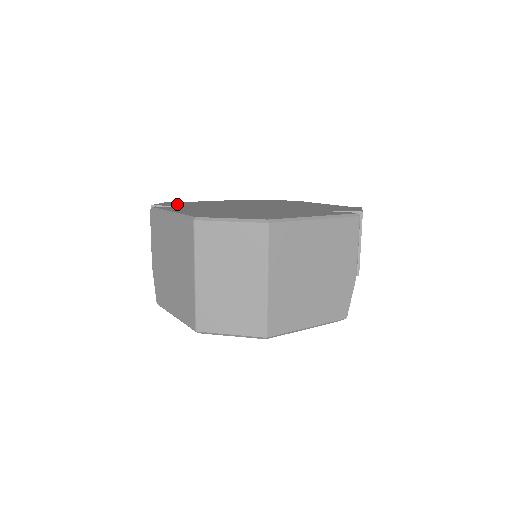
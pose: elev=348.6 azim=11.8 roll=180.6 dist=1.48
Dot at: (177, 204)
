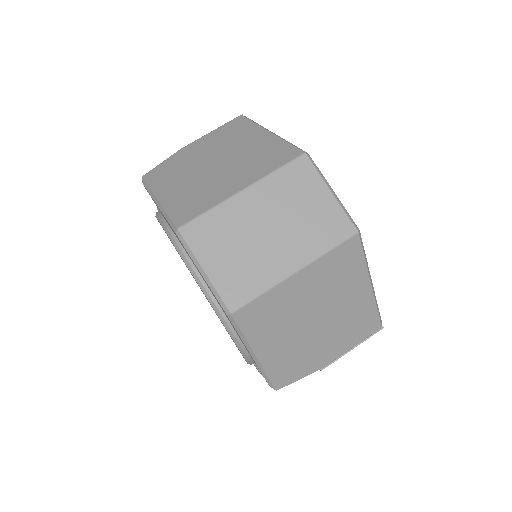
Dot at: occluded
